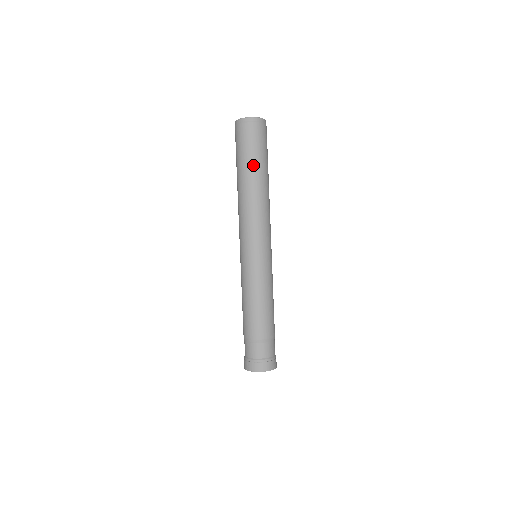
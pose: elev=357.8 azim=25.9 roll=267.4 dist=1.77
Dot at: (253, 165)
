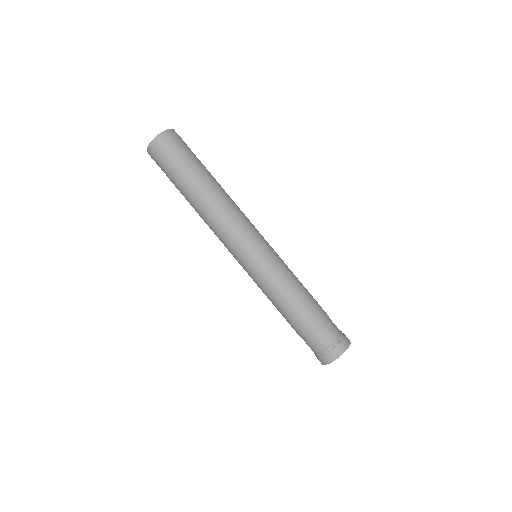
Dot at: (198, 172)
